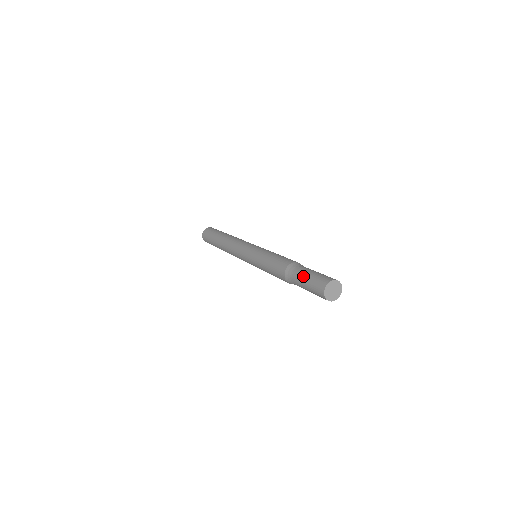
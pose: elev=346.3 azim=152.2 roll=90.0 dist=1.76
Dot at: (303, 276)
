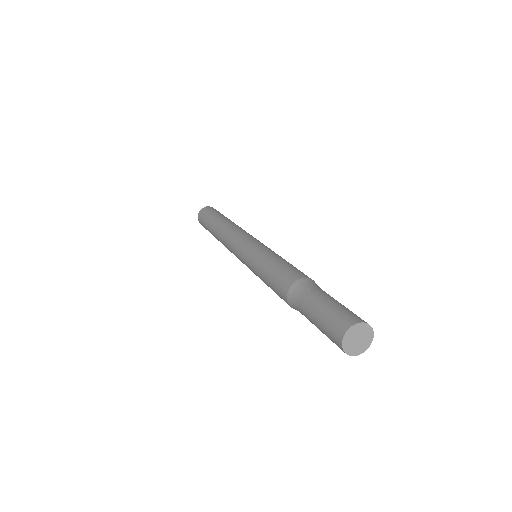
Dot at: (322, 297)
